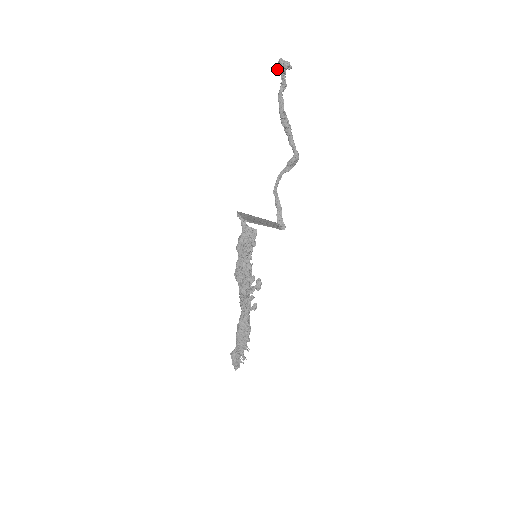
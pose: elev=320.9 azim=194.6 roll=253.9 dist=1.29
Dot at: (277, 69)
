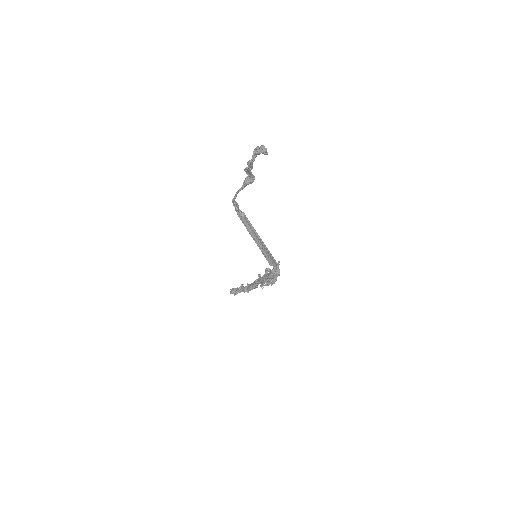
Dot at: (254, 154)
